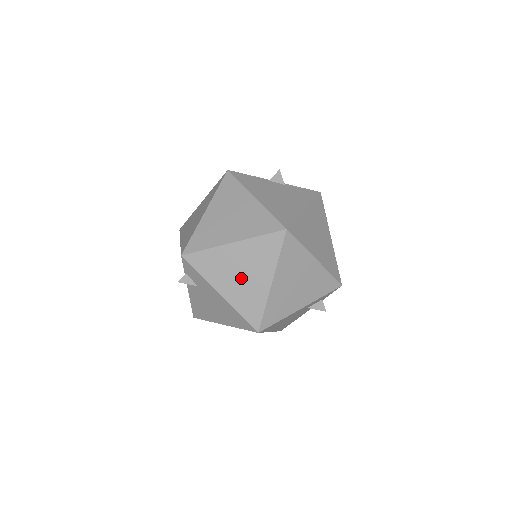
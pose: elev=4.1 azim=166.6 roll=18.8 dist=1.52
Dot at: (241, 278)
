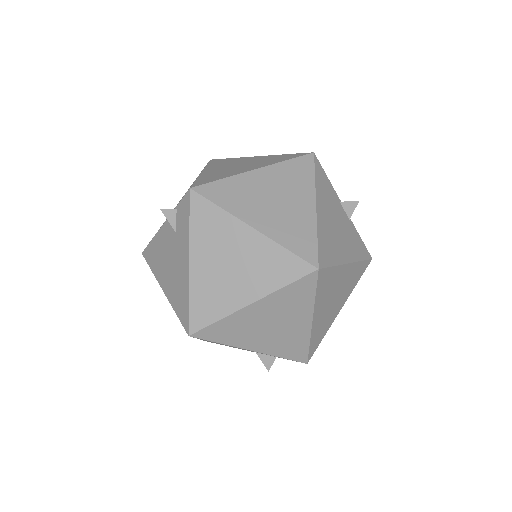
Dot at: (226, 269)
